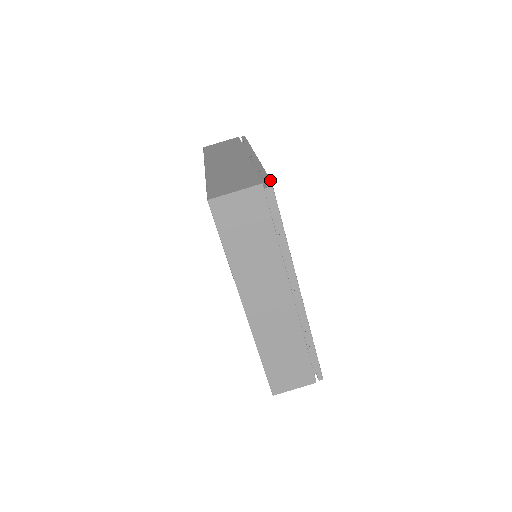
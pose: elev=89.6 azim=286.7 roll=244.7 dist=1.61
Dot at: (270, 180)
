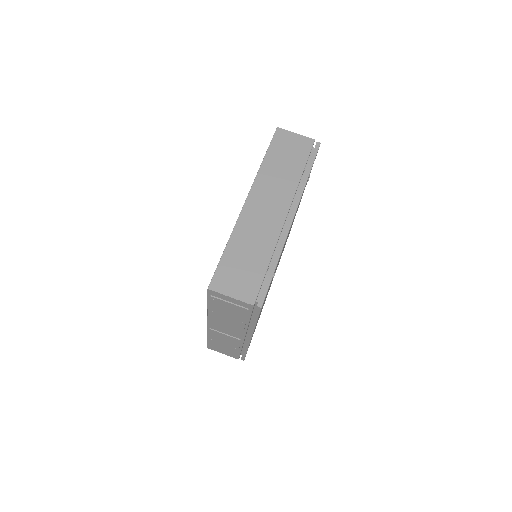
Dot at: occluded
